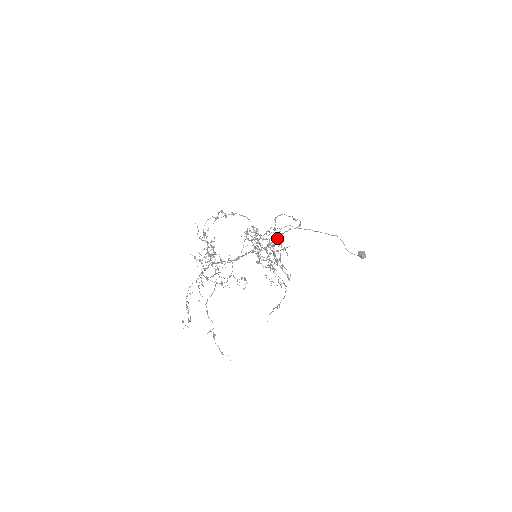
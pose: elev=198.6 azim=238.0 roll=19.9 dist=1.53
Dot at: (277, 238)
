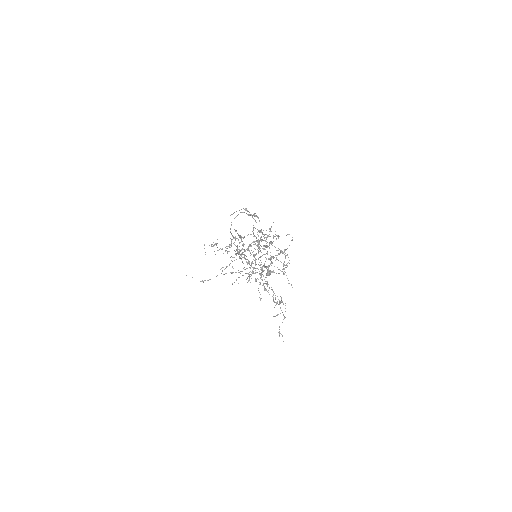
Dot at: occluded
